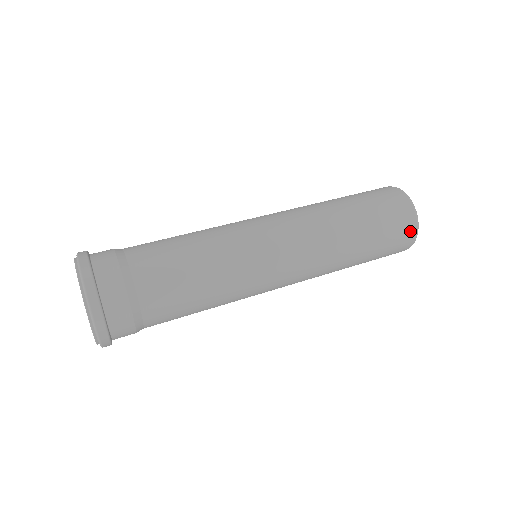
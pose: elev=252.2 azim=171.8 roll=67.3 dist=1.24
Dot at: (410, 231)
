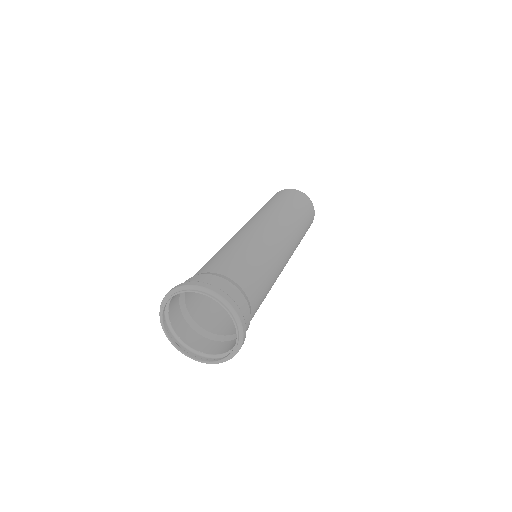
Dot at: (313, 213)
